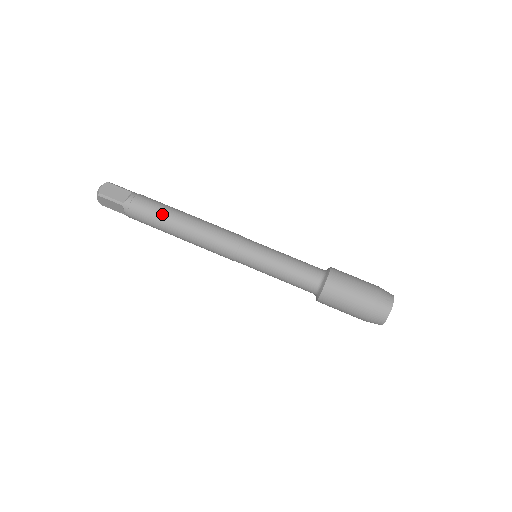
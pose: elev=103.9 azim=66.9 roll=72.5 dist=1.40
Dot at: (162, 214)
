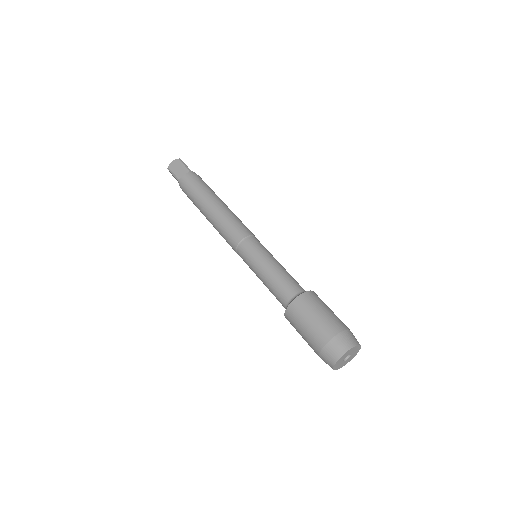
Dot at: (213, 191)
